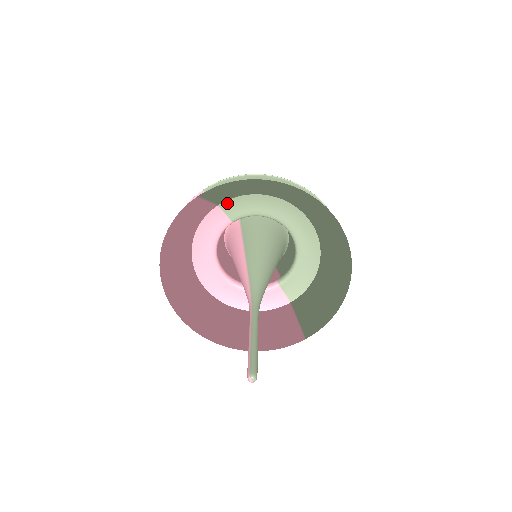
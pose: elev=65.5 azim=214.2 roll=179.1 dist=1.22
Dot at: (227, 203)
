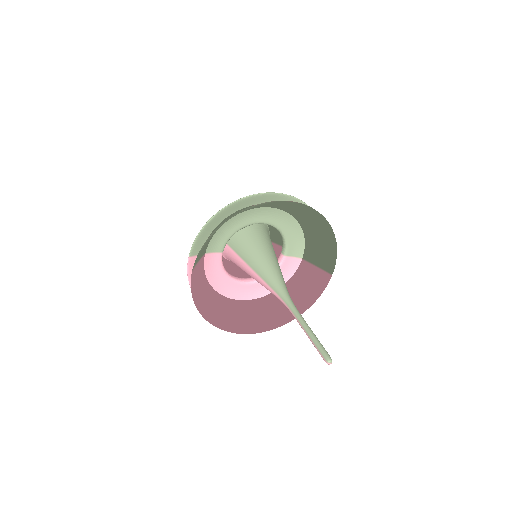
Dot at: (209, 247)
